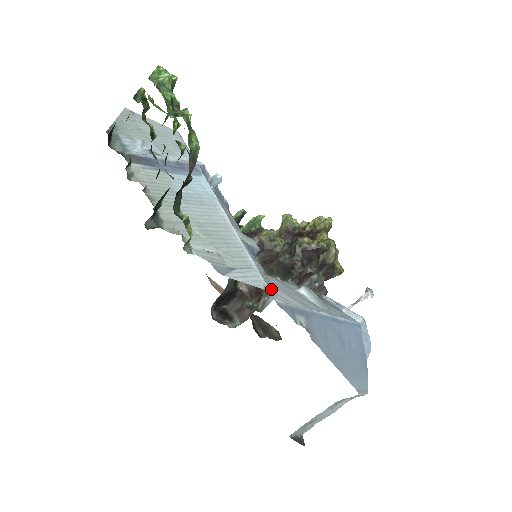
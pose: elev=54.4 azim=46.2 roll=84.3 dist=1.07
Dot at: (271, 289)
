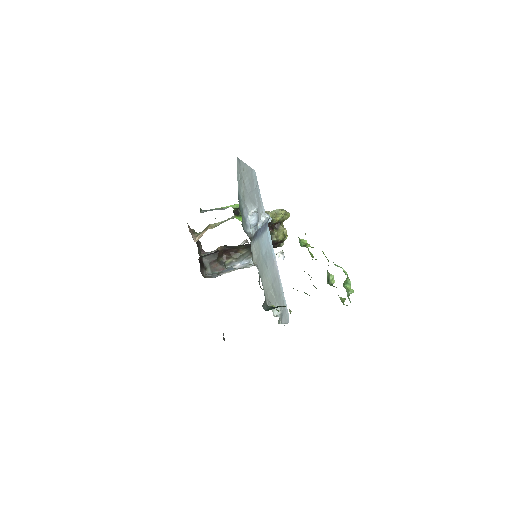
Dot at: occluded
